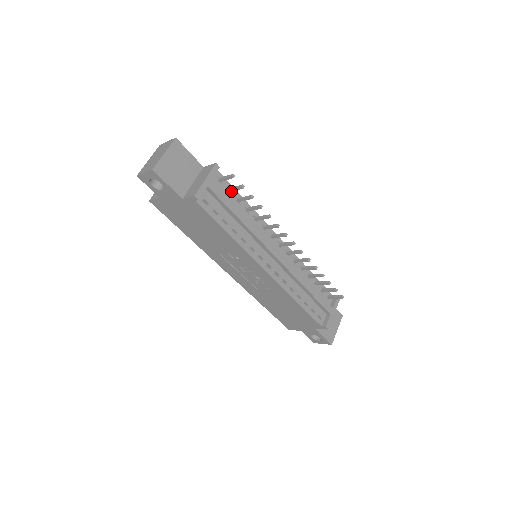
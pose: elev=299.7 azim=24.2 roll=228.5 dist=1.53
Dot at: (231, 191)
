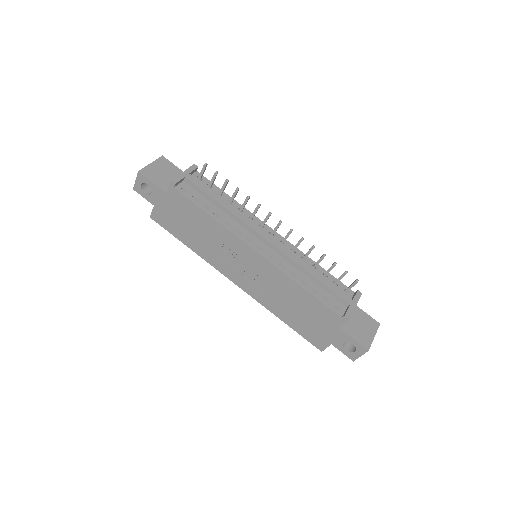
Dot at: (211, 185)
